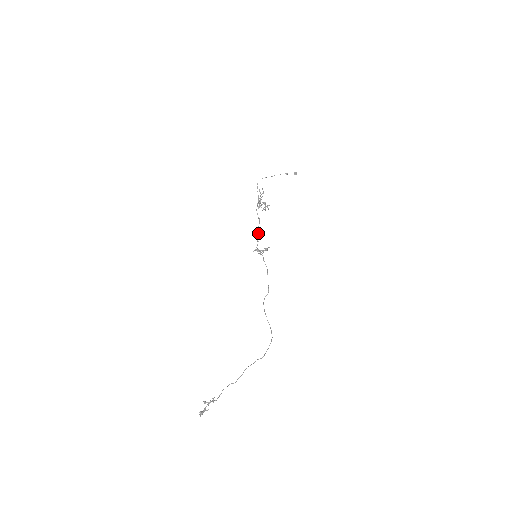
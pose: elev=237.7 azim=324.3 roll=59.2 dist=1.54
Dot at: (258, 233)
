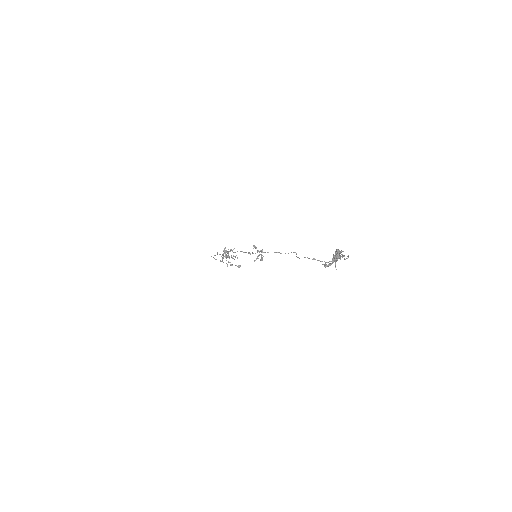
Dot at: (243, 252)
